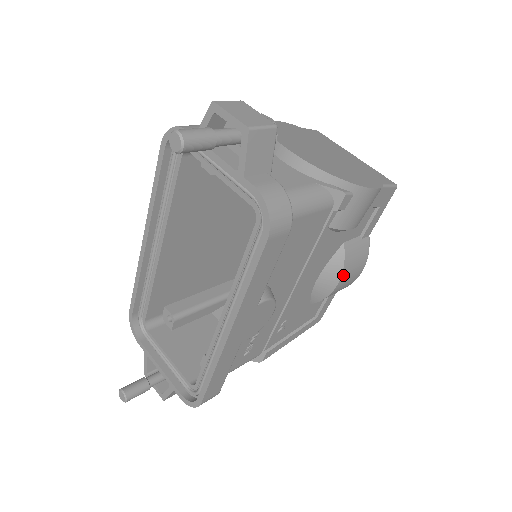
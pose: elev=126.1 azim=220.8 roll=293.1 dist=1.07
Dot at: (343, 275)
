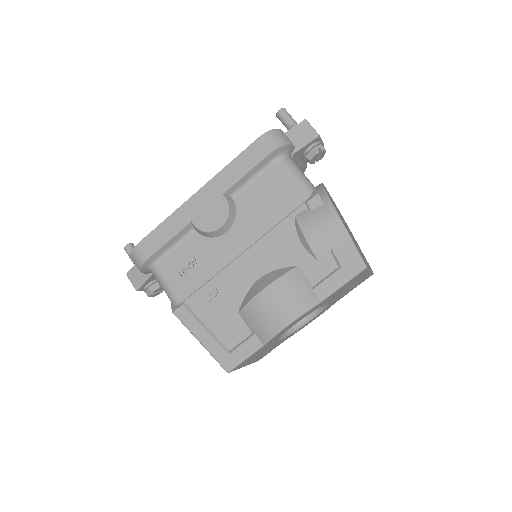
Dot at: (273, 286)
